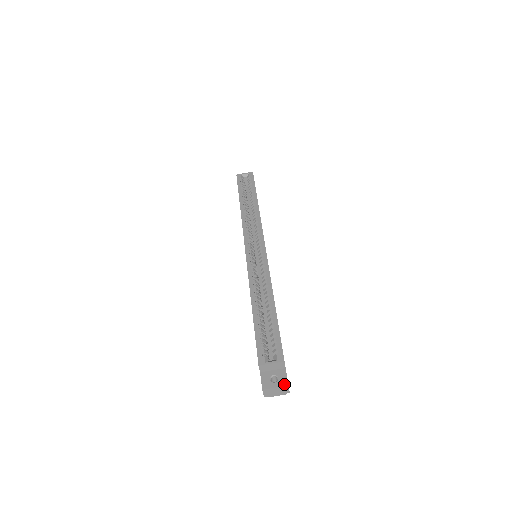
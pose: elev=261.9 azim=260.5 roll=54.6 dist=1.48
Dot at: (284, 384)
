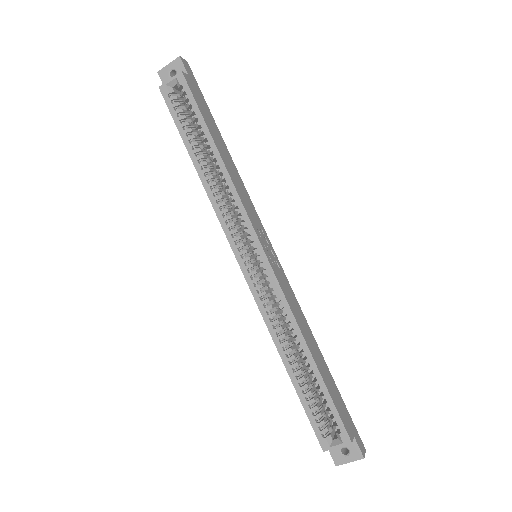
Dot at: (358, 458)
